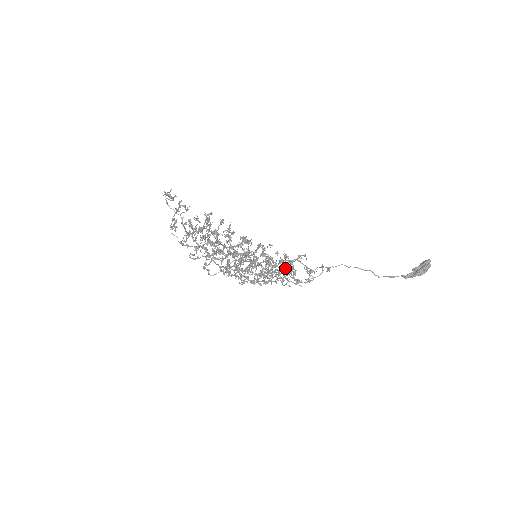
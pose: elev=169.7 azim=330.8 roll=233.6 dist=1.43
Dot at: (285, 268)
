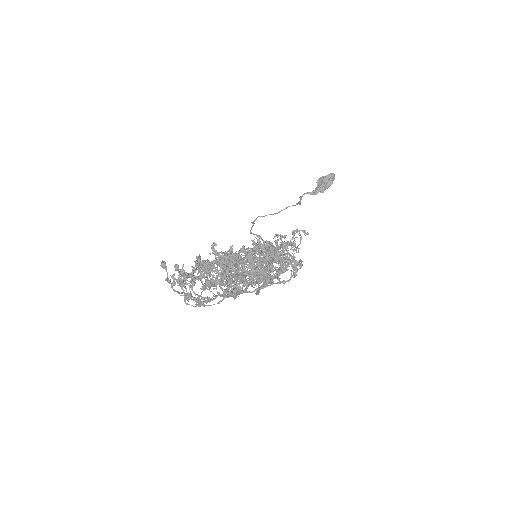
Dot at: occluded
